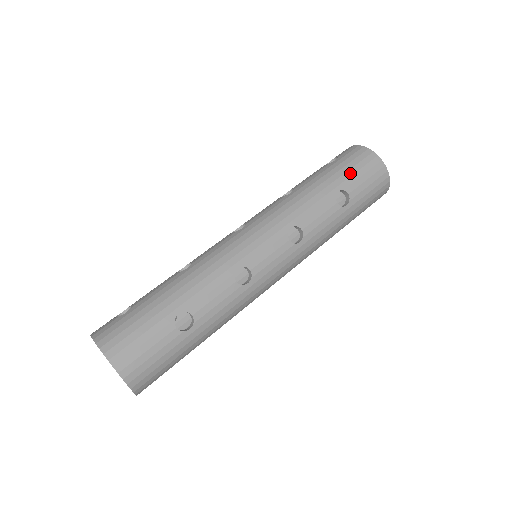
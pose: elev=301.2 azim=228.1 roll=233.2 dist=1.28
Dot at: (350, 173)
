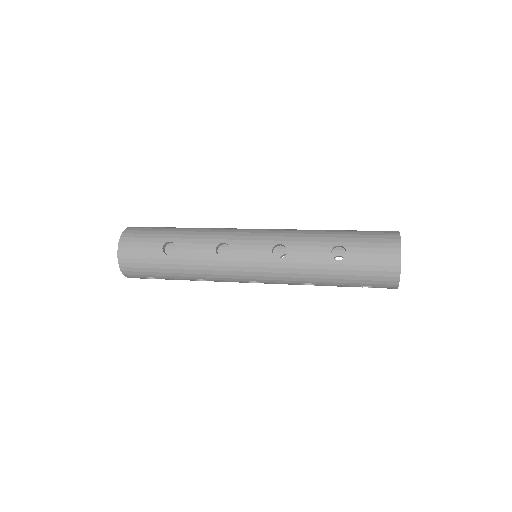
Dot at: (362, 240)
